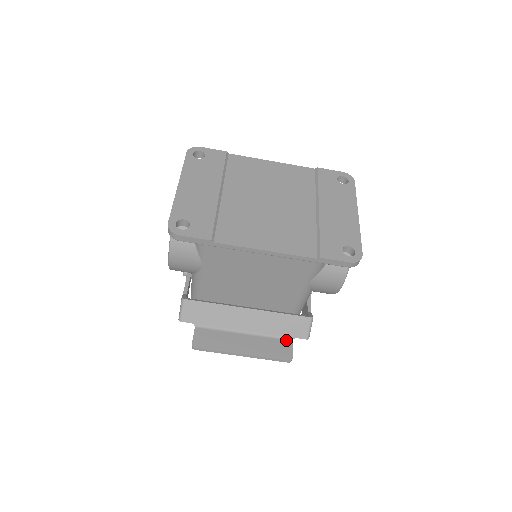
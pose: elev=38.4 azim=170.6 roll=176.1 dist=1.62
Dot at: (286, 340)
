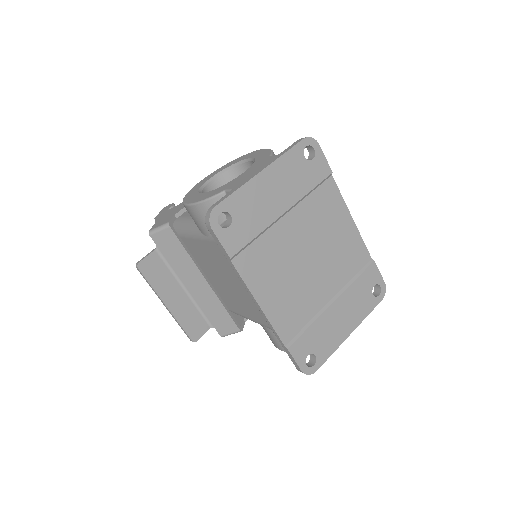
Dot at: (207, 323)
